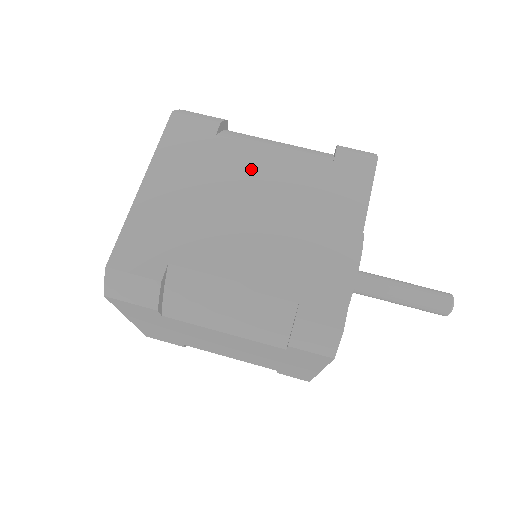
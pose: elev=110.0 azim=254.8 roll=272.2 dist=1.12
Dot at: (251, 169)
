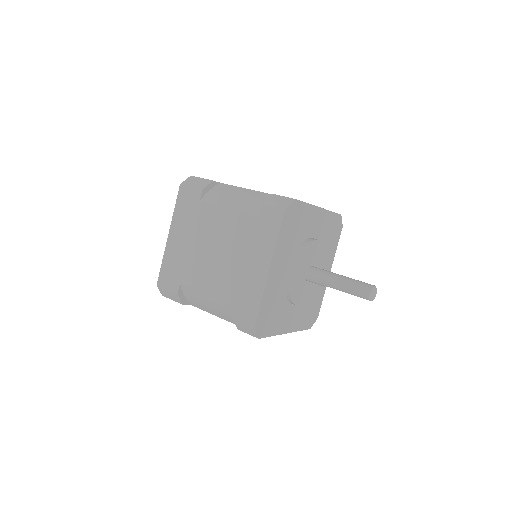
Dot at: occluded
